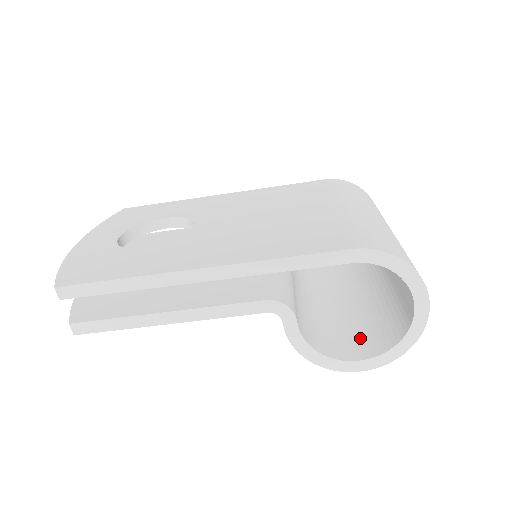
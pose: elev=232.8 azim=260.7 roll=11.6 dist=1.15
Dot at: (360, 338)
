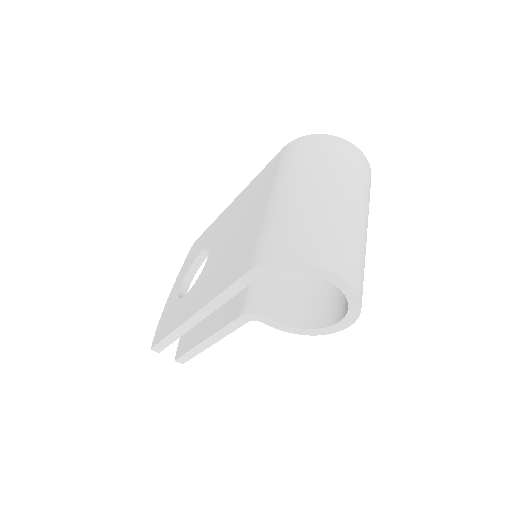
Dot at: (342, 297)
